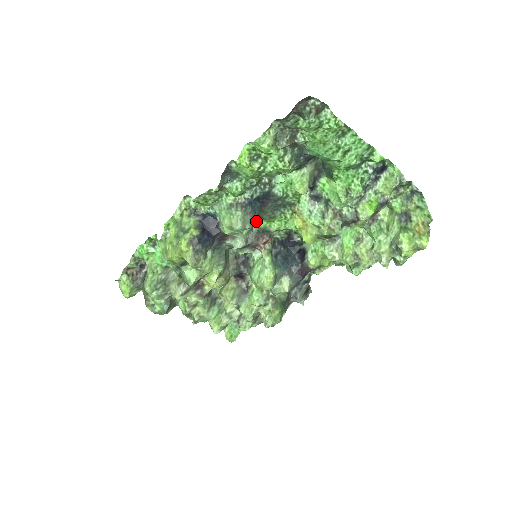
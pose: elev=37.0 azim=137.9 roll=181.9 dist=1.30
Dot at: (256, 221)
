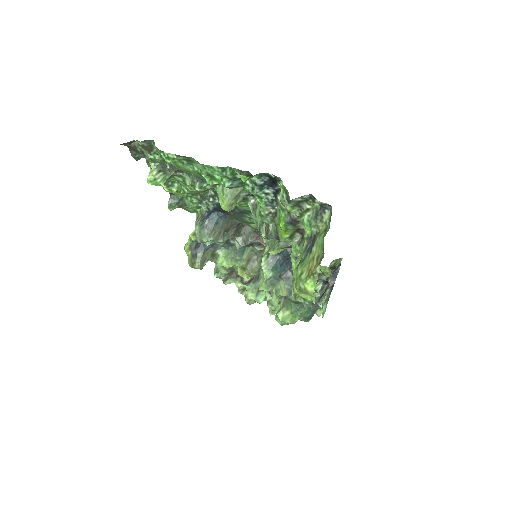
Dot at: occluded
